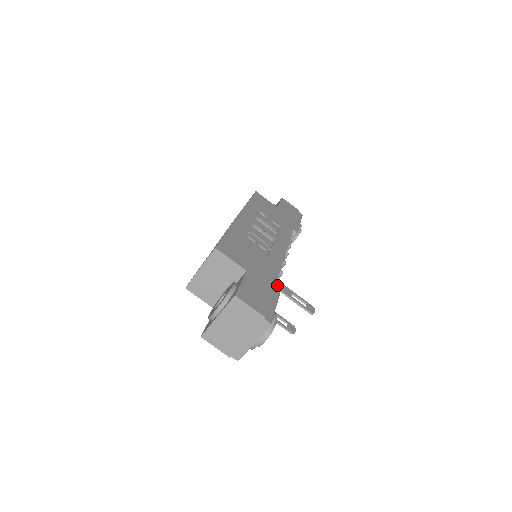
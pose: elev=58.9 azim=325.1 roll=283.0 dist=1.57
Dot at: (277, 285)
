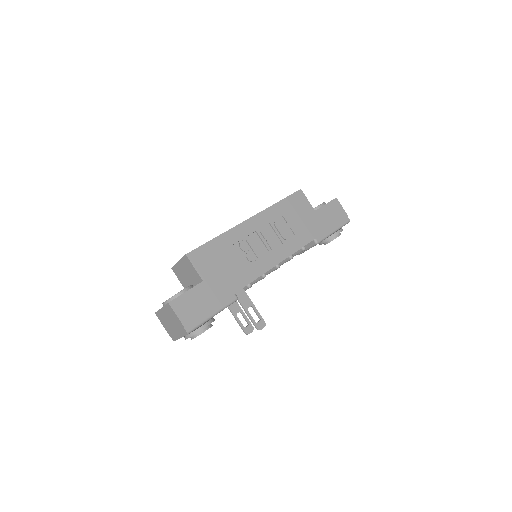
Dot at: (230, 299)
